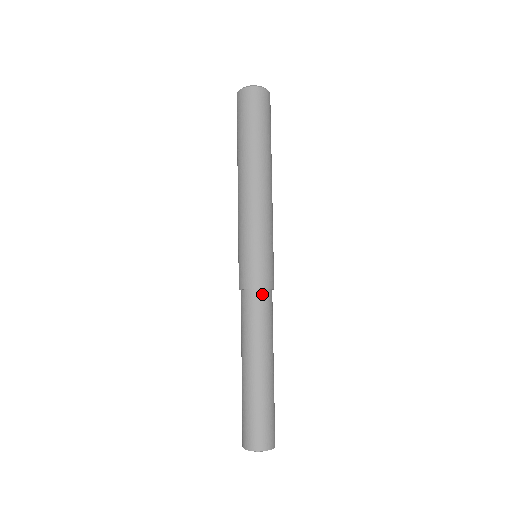
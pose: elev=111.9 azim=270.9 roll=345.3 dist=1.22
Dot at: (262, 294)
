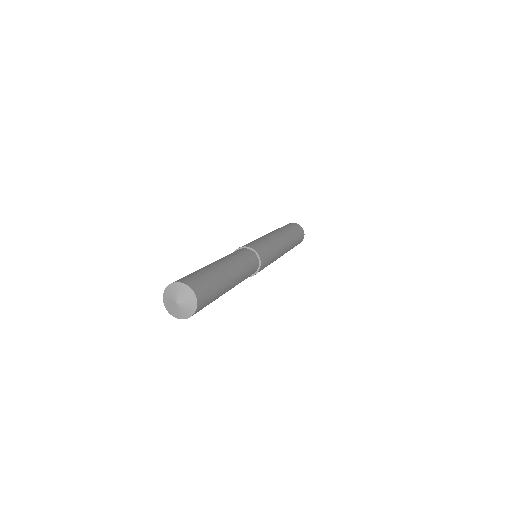
Dot at: (252, 252)
